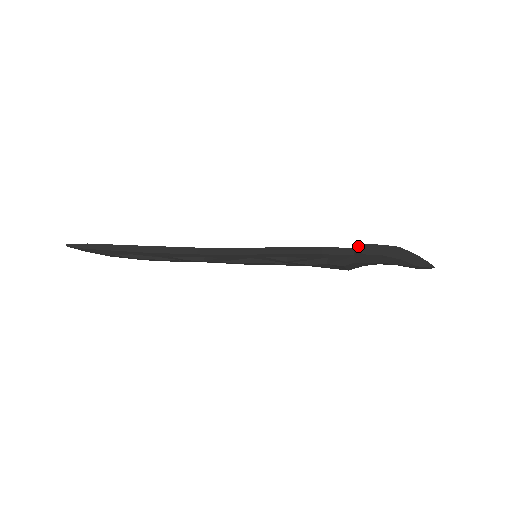
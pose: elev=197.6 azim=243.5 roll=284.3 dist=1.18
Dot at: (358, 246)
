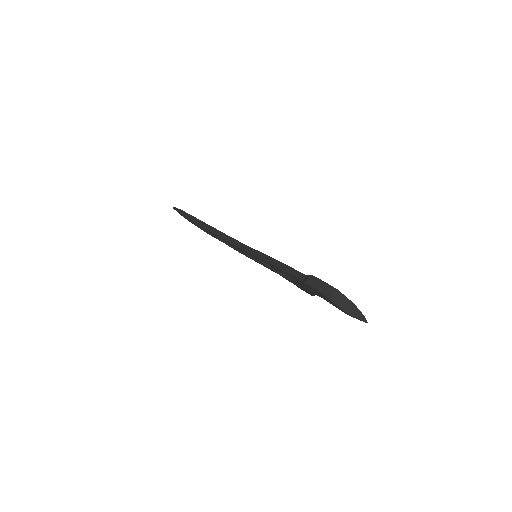
Dot at: (308, 275)
